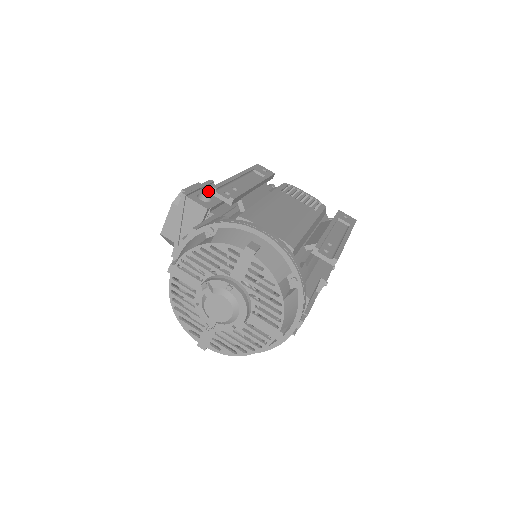
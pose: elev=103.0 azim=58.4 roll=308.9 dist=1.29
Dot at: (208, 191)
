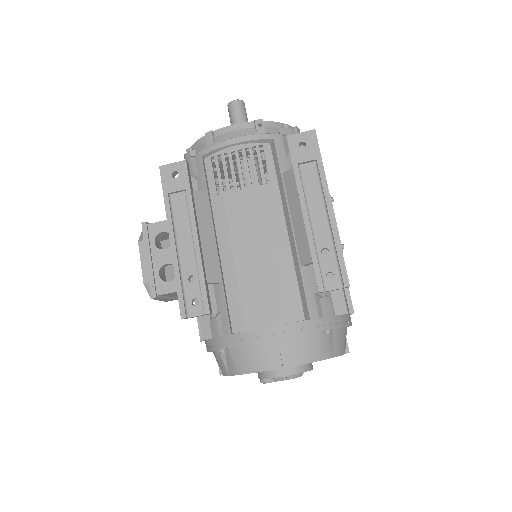
Dot at: (158, 251)
